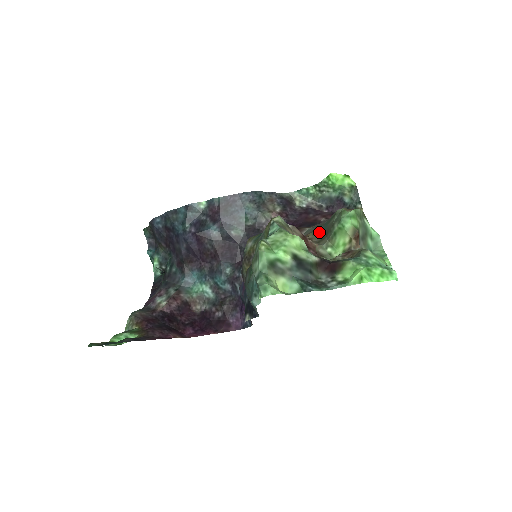
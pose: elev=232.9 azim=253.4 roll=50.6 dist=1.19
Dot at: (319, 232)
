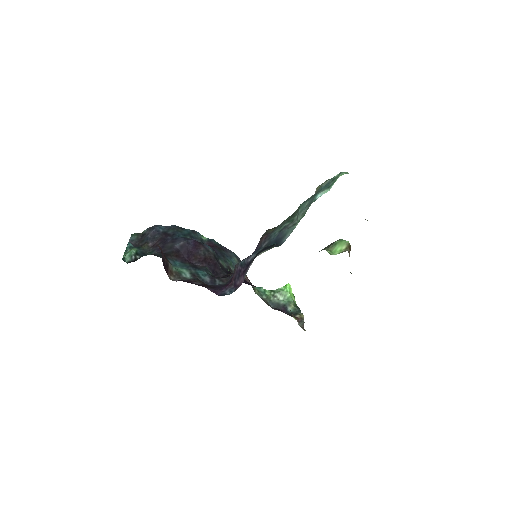
Dot at: occluded
